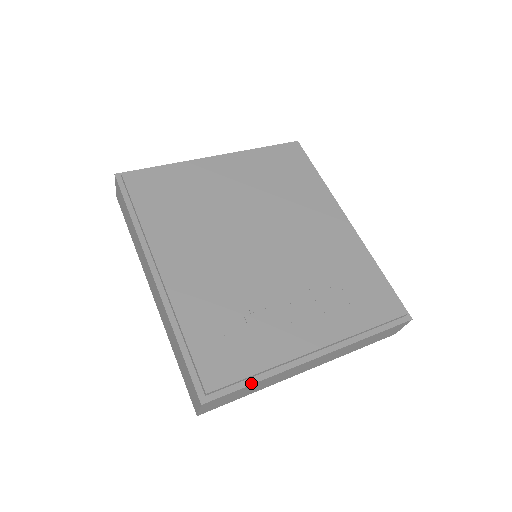
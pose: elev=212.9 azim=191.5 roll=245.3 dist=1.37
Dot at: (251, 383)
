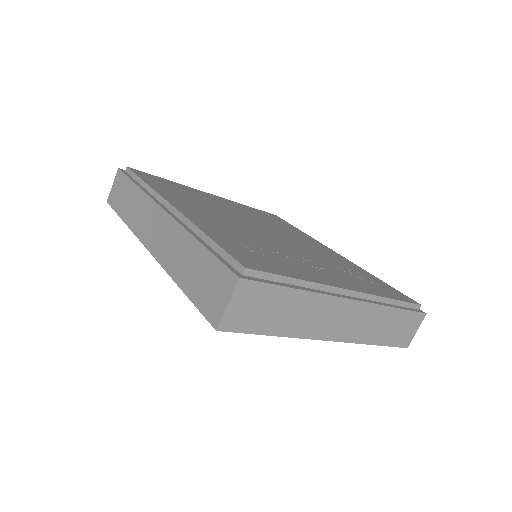
Dot at: (290, 287)
